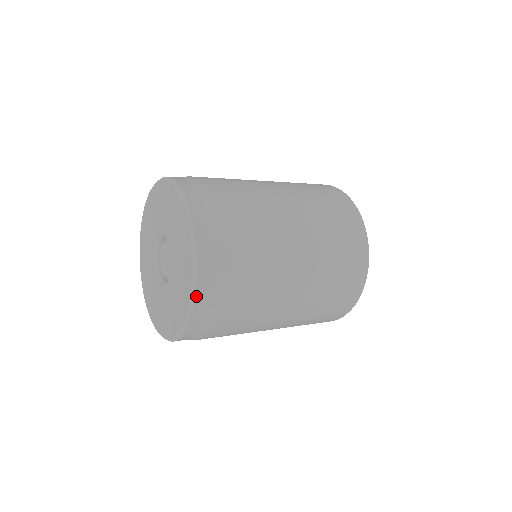
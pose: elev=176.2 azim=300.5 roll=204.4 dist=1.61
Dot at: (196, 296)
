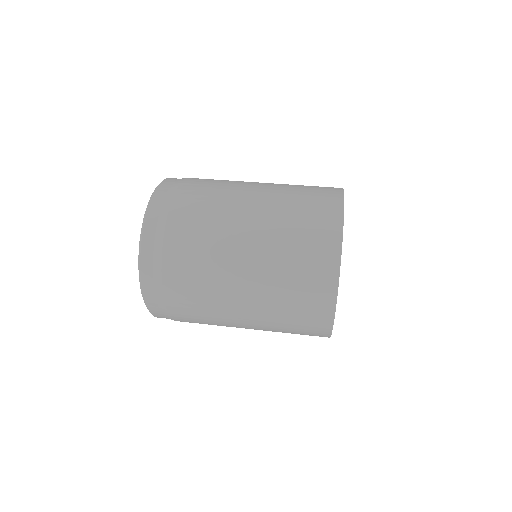
Dot at: occluded
